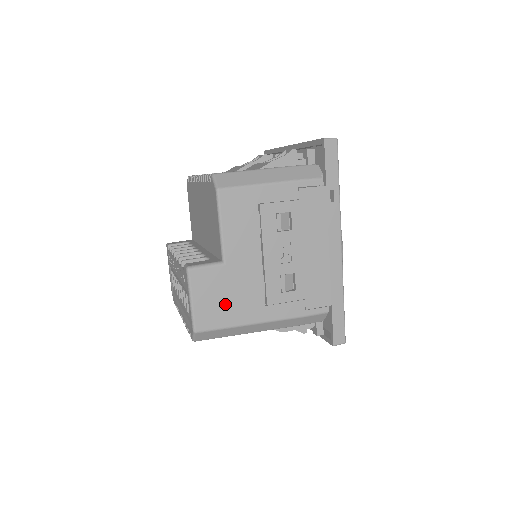
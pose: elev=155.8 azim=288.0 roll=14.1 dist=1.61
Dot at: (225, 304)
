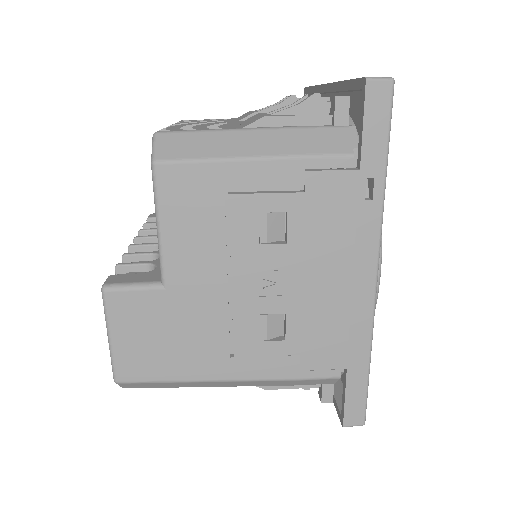
Dot at: (164, 348)
